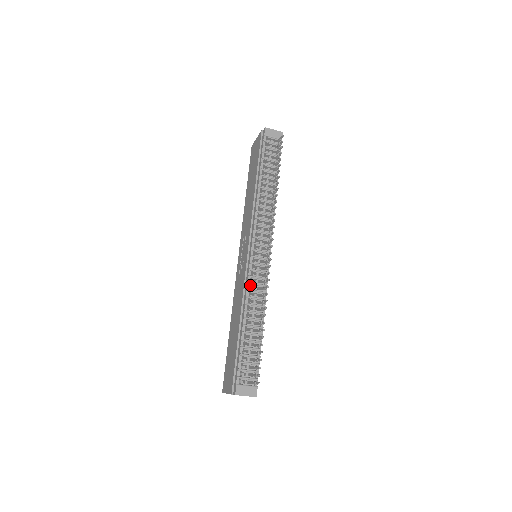
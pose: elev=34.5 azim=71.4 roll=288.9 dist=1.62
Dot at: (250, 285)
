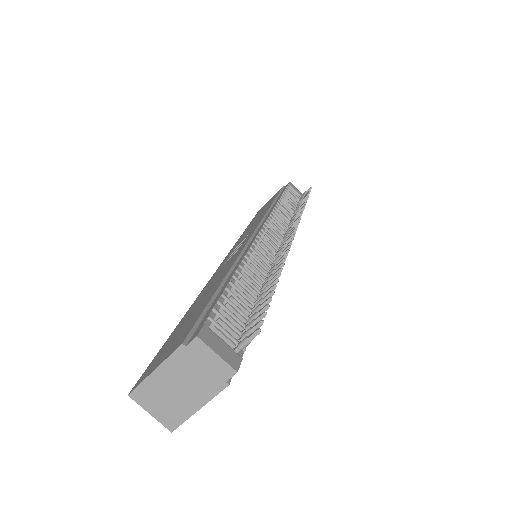
Dot at: occluded
